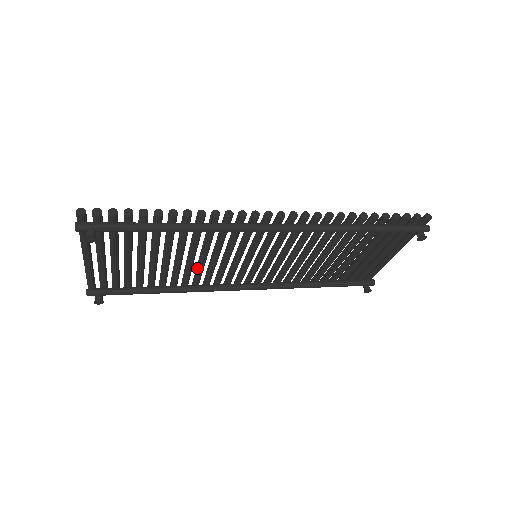
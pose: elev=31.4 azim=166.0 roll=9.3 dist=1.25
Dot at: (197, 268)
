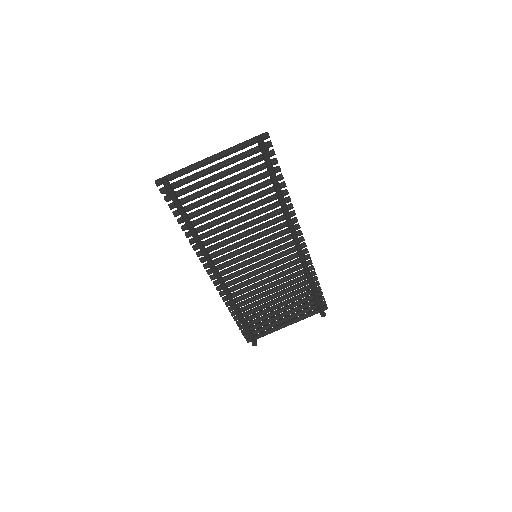
Dot at: (227, 232)
